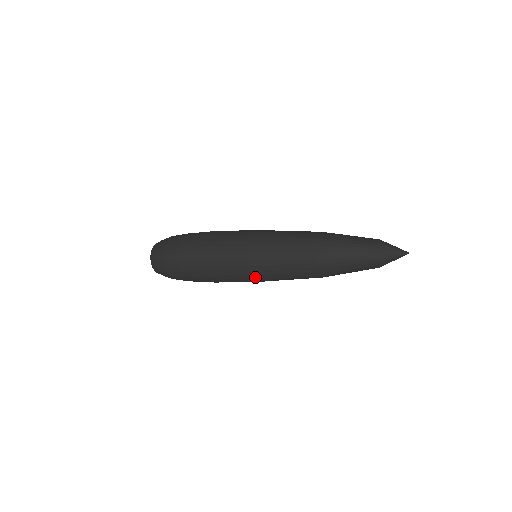
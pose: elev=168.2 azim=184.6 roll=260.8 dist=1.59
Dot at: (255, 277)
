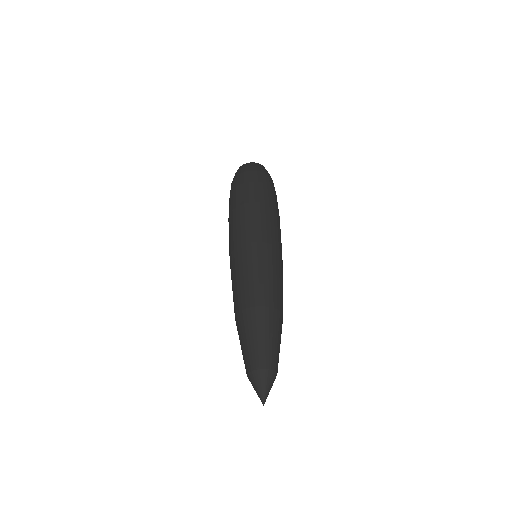
Dot at: occluded
